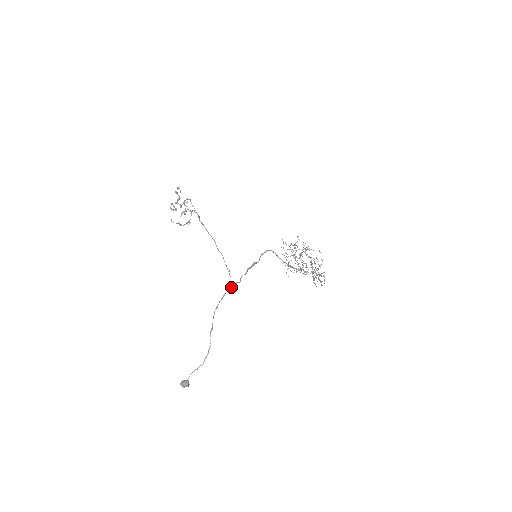
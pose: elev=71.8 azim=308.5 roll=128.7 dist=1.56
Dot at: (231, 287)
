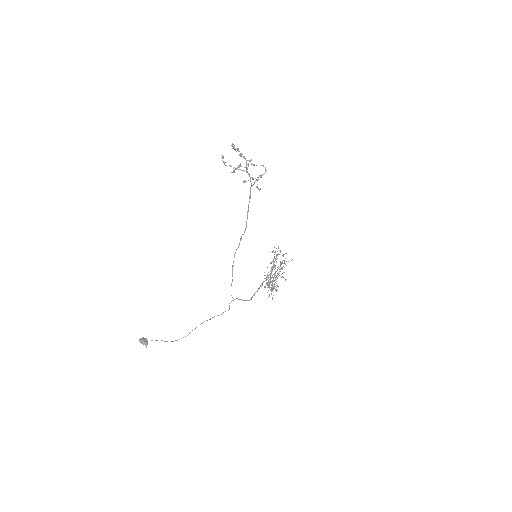
Dot at: occluded
